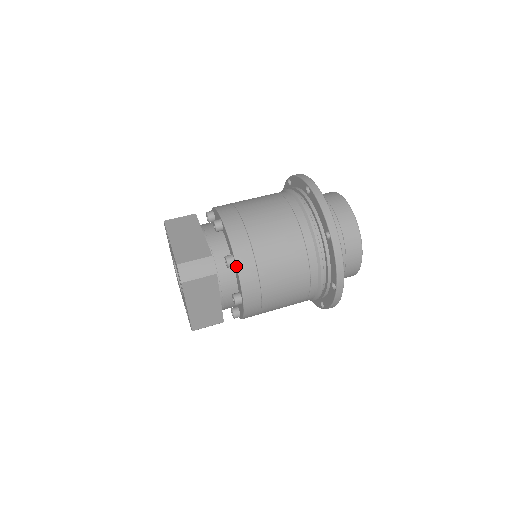
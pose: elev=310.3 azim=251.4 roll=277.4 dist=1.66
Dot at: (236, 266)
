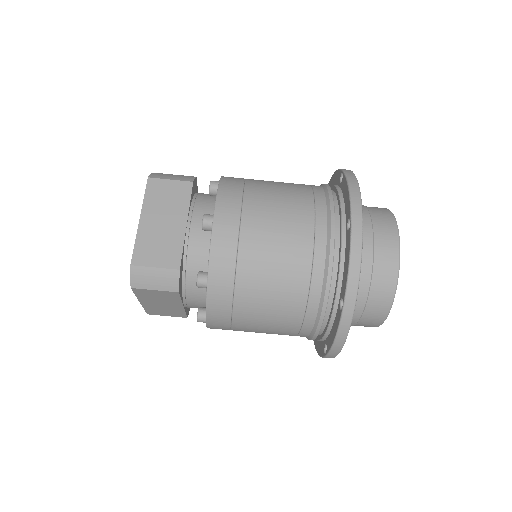
Dot at: (206, 293)
